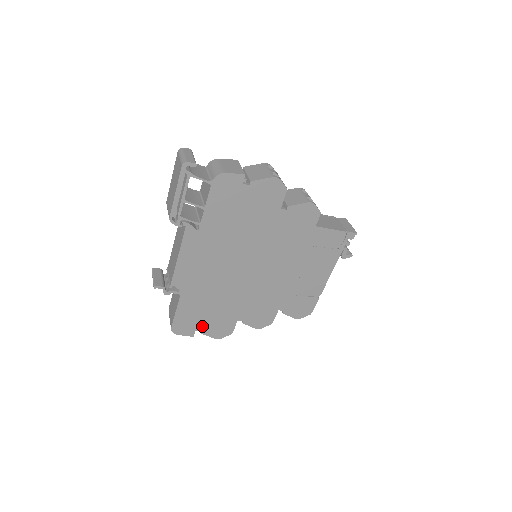
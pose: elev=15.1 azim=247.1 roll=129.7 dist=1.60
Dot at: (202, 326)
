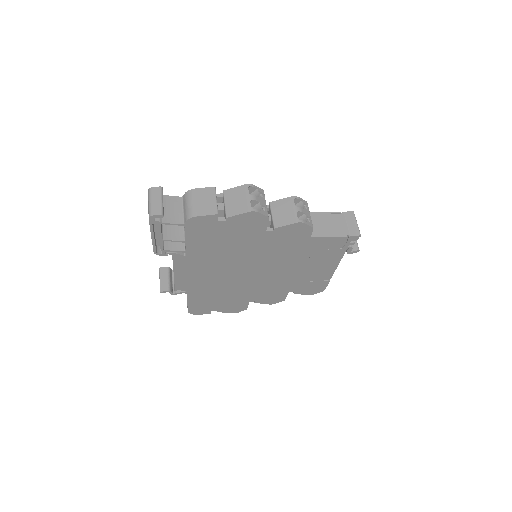
Dot at: (216, 308)
